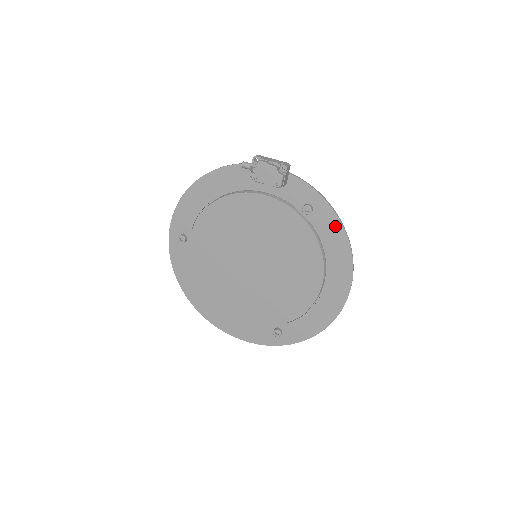
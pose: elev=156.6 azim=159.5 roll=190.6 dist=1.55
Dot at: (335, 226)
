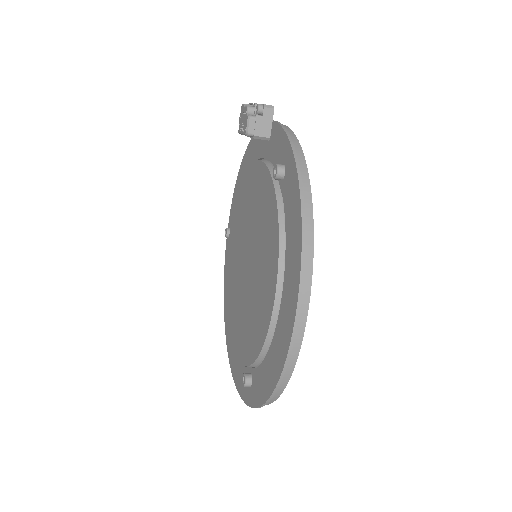
Dot at: (295, 196)
